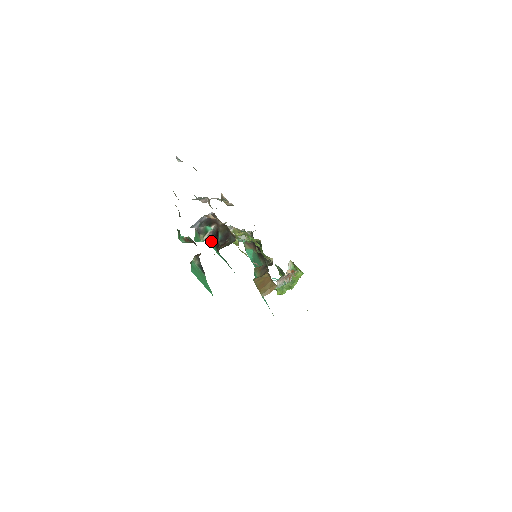
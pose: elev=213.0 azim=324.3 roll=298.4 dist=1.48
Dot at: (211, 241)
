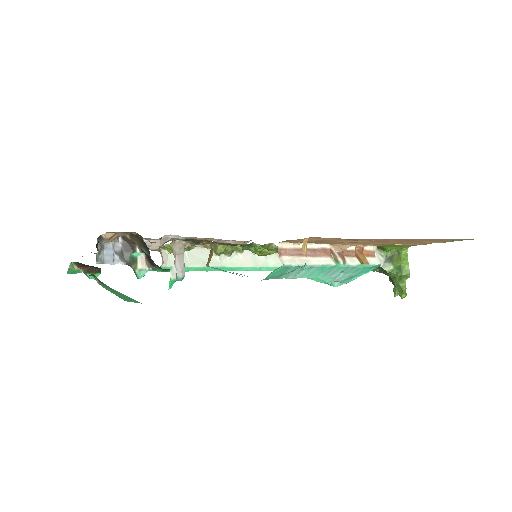
Dot at: (153, 266)
